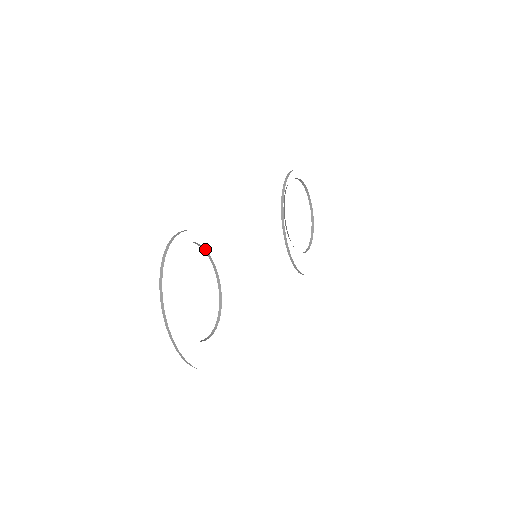
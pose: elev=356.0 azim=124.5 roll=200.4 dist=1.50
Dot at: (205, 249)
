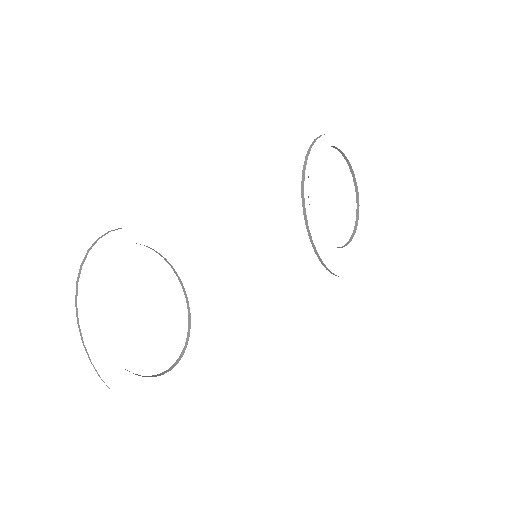
Dot at: occluded
